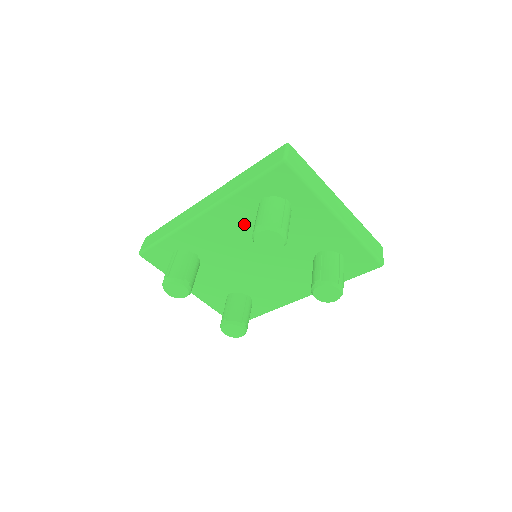
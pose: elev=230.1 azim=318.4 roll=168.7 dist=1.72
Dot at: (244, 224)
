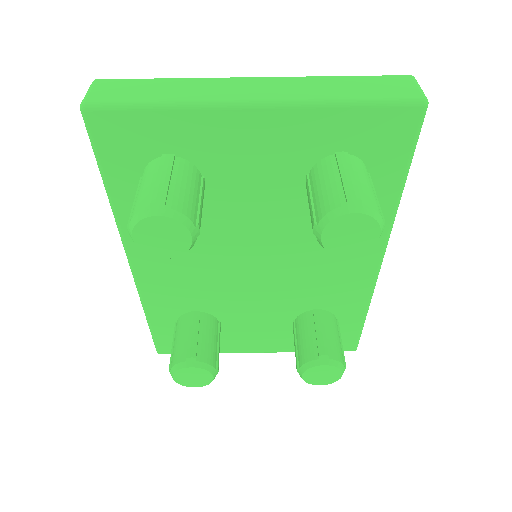
Dot at: occluded
